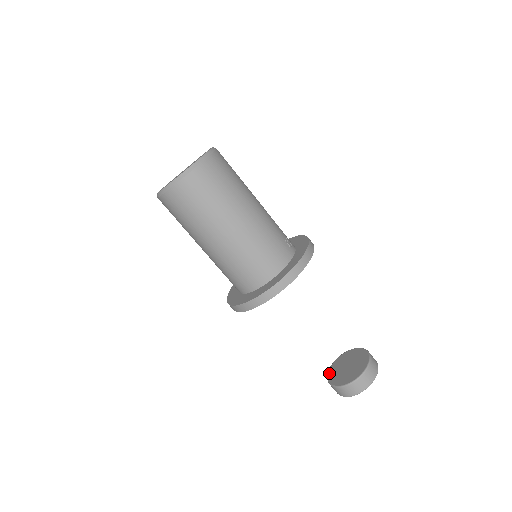
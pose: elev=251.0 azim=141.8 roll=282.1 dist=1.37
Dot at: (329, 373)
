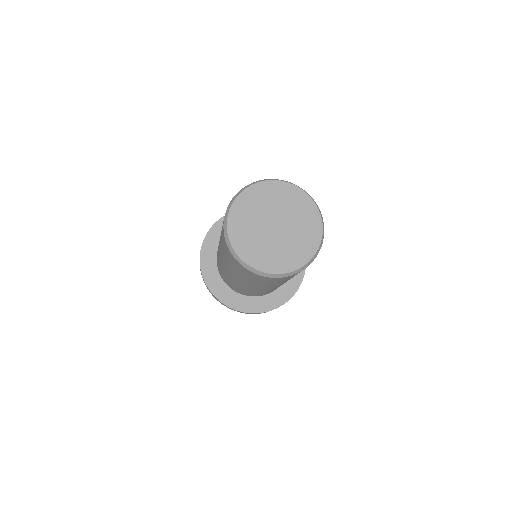
Dot at: occluded
